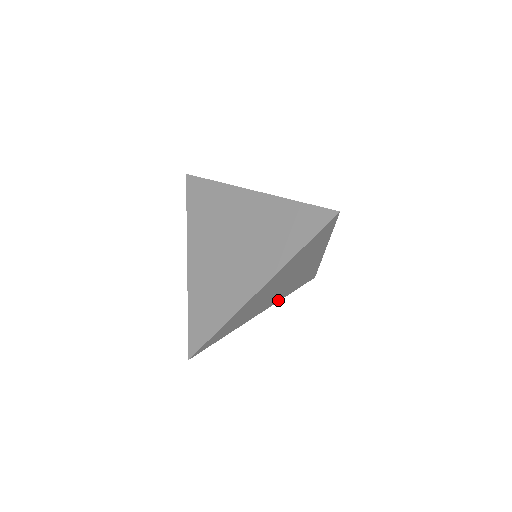
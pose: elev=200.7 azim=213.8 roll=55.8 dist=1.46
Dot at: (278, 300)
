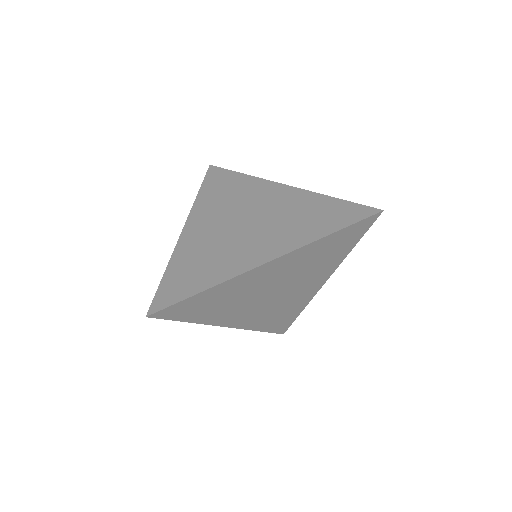
Dot at: (249, 327)
